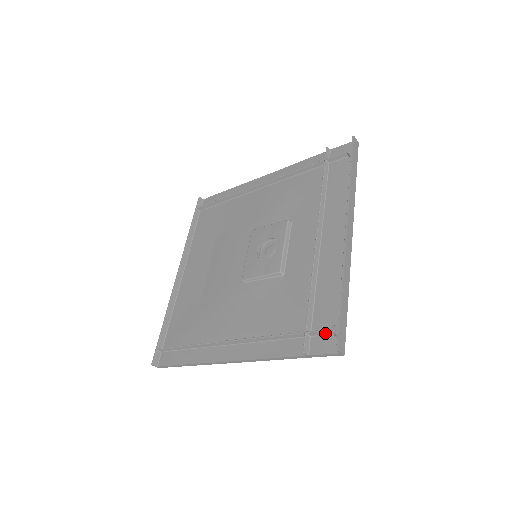
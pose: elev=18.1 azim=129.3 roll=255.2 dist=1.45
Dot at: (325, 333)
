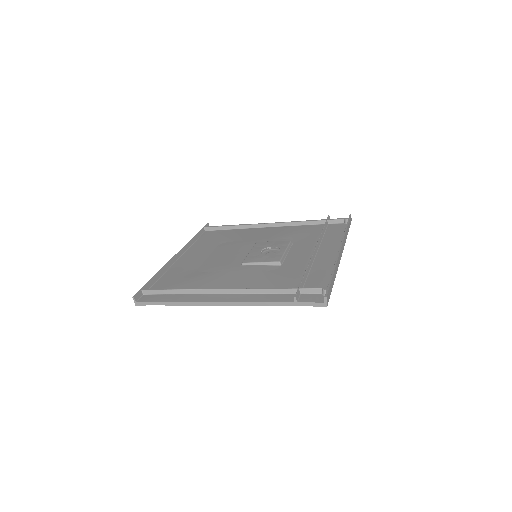
Dot at: (315, 291)
